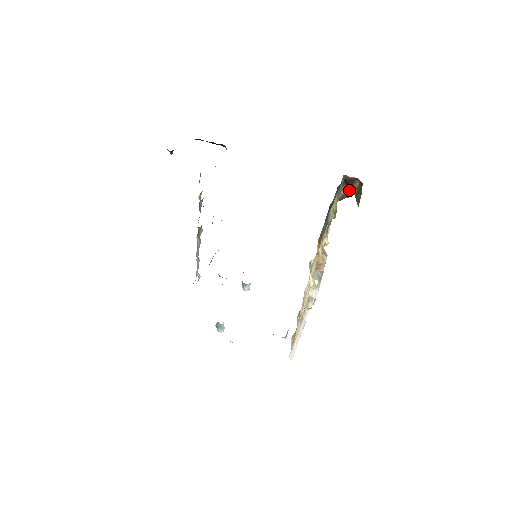
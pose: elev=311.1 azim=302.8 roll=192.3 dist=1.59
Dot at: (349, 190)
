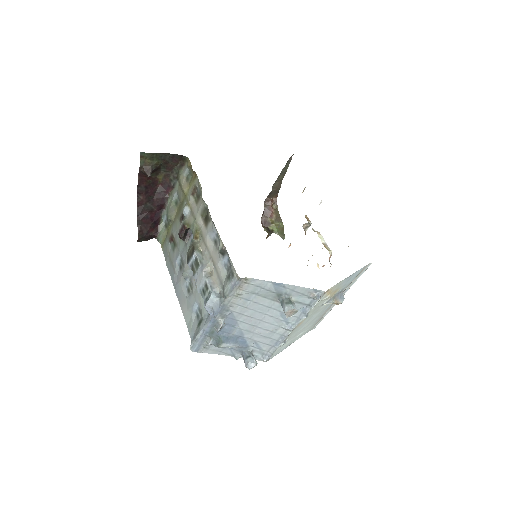
Dot at: (268, 228)
